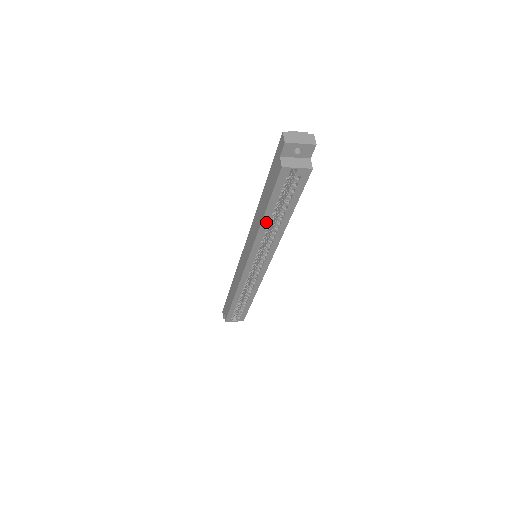
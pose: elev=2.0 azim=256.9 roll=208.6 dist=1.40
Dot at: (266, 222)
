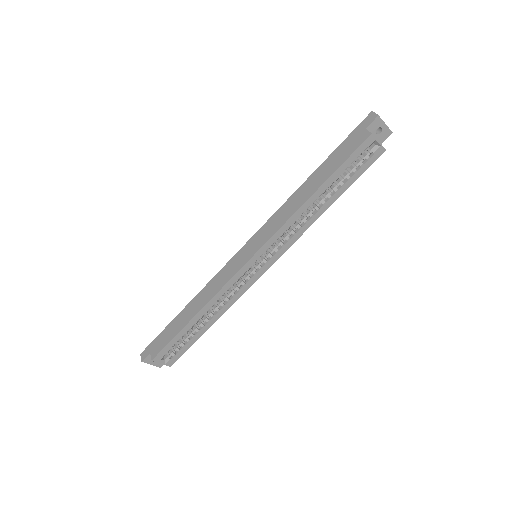
Dot at: (314, 198)
